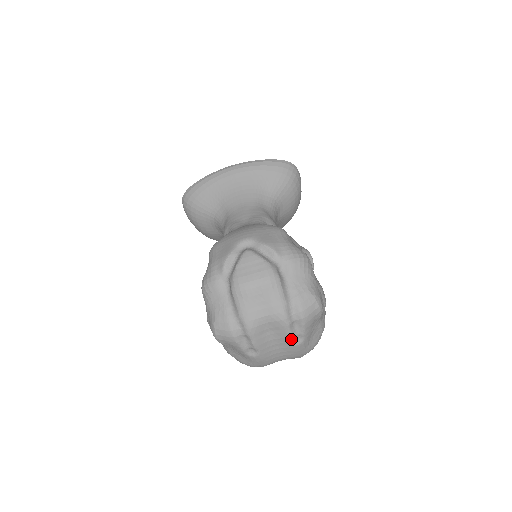
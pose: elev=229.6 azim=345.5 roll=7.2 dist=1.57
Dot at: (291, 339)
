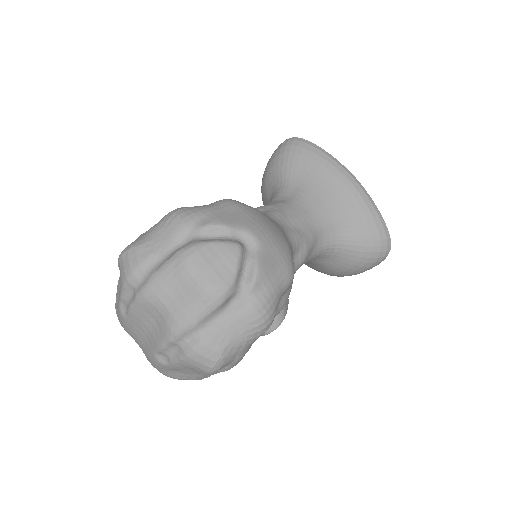
Dot at: (159, 350)
